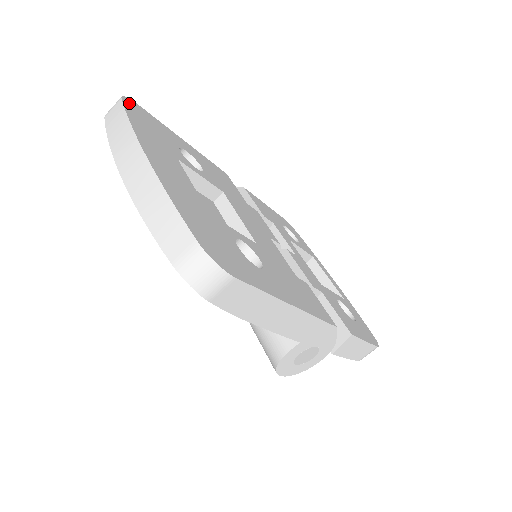
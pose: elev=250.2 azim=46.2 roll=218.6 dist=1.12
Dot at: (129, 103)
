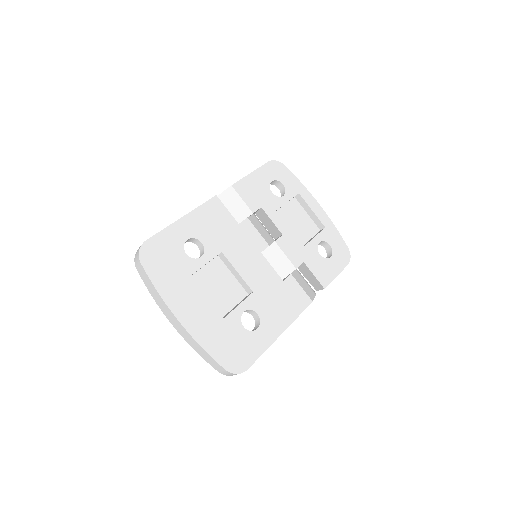
Dot at: (145, 257)
